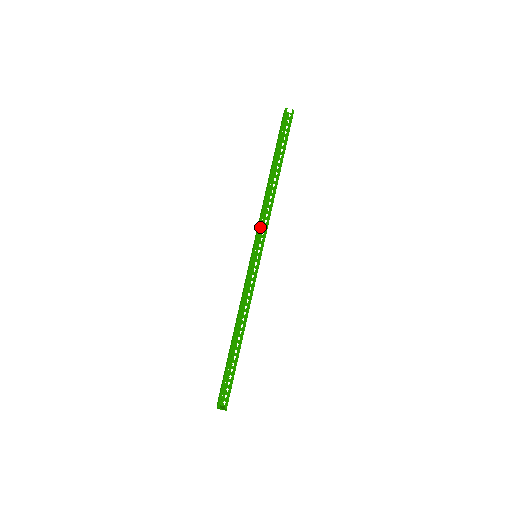
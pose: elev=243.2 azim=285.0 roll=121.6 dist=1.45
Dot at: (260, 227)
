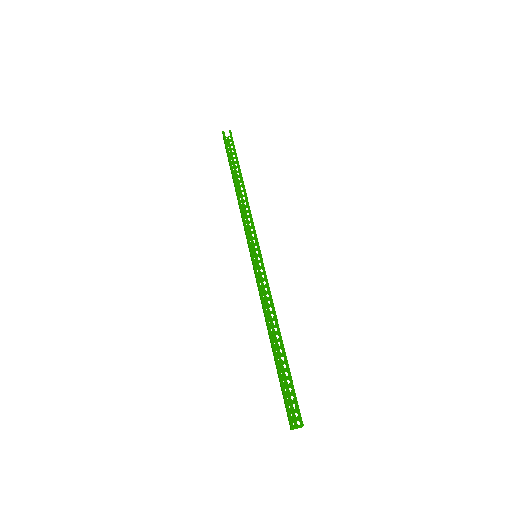
Dot at: (246, 228)
